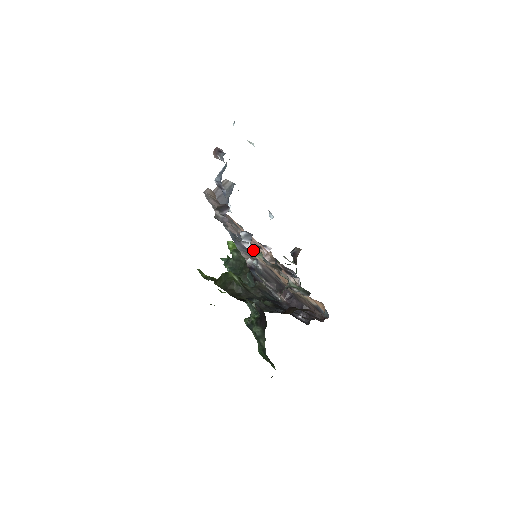
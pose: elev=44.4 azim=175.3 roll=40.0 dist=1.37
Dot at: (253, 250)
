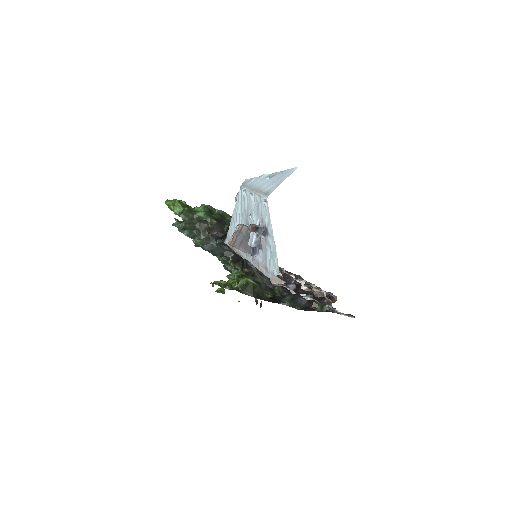
Dot at: occluded
